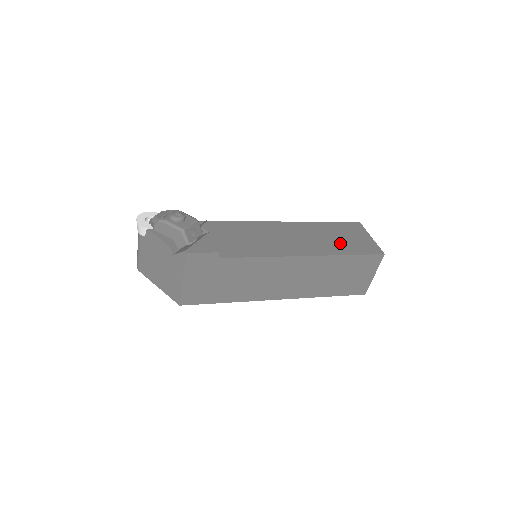
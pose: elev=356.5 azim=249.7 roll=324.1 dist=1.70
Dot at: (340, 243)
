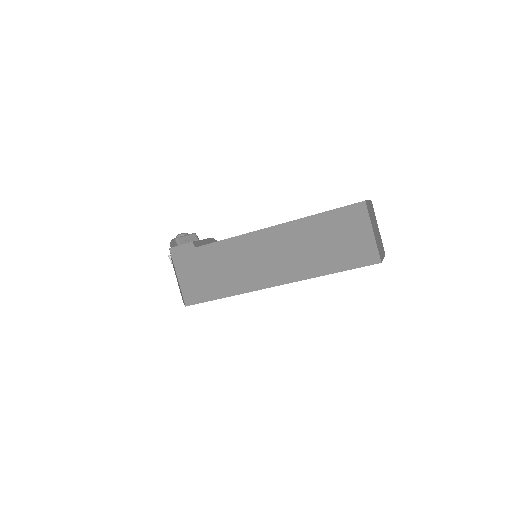
Dot at: occluded
